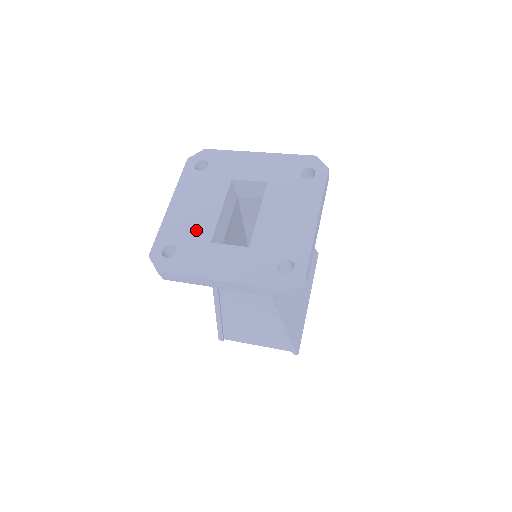
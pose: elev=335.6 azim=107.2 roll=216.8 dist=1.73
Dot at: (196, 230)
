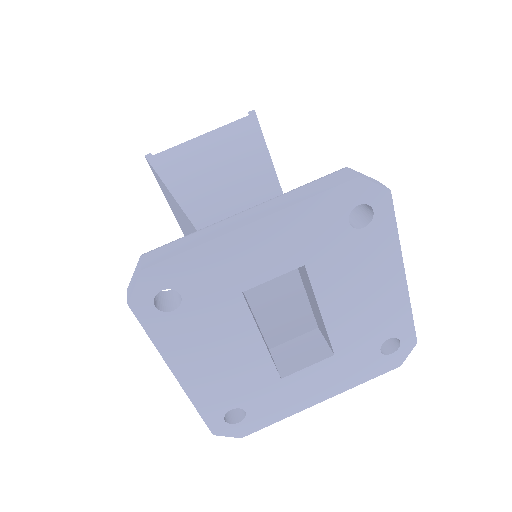
Dot at: (249, 380)
